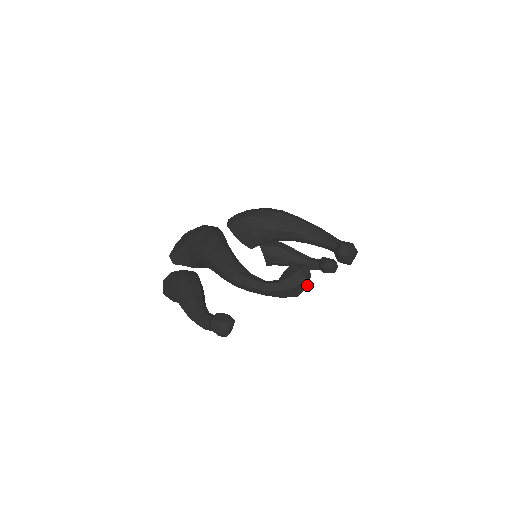
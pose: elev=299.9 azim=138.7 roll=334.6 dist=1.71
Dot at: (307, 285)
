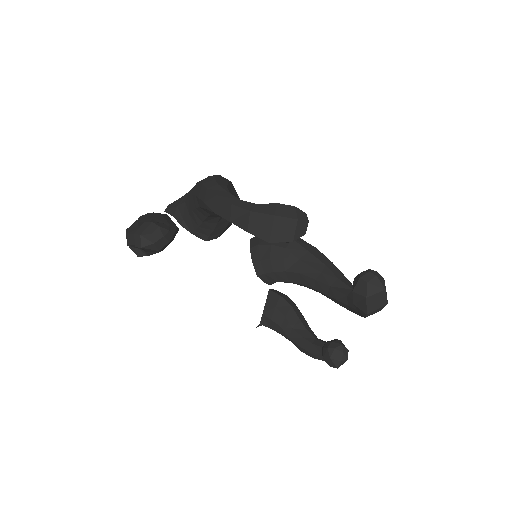
Dot at: (292, 238)
